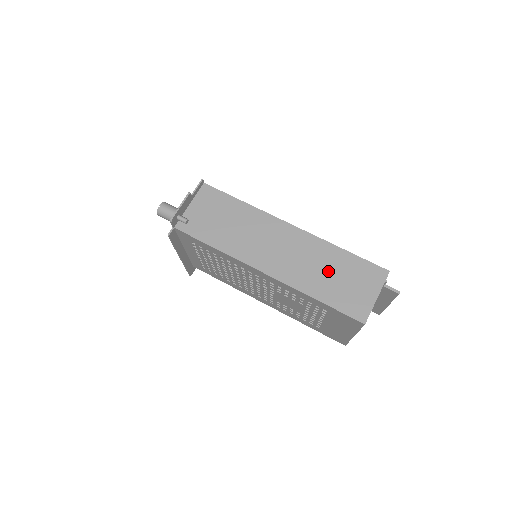
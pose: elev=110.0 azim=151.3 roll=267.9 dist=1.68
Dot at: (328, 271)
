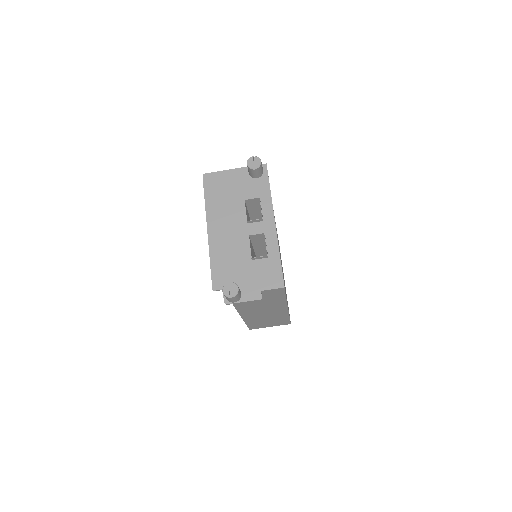
Dot at: (268, 319)
